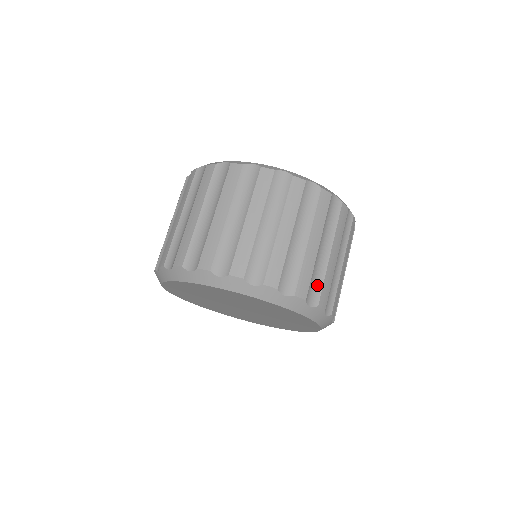
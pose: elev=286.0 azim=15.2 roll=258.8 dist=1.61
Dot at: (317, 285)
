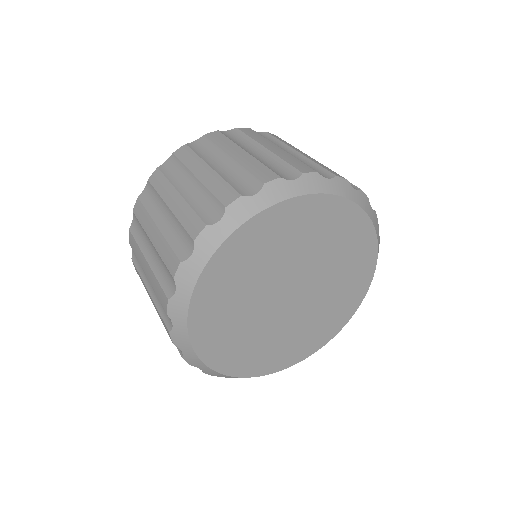
Dot at: occluded
